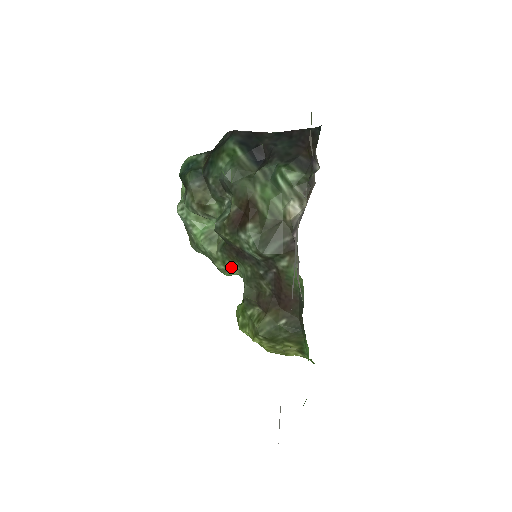
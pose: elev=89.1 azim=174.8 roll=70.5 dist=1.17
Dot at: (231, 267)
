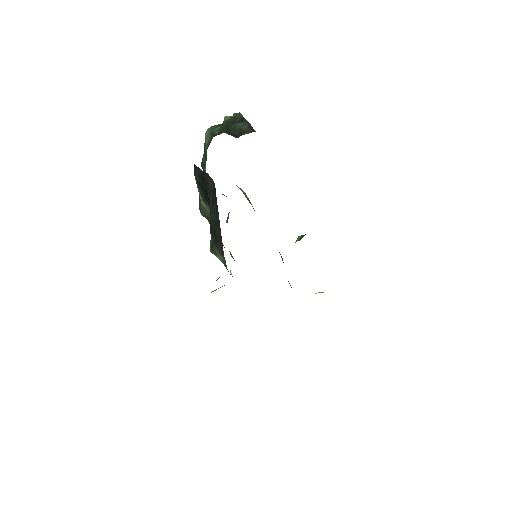
Dot at: occluded
